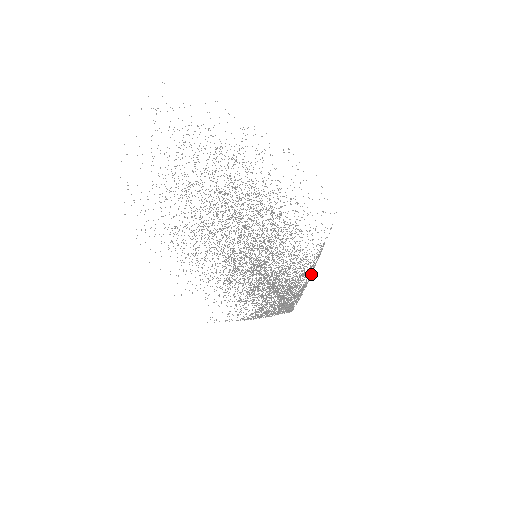
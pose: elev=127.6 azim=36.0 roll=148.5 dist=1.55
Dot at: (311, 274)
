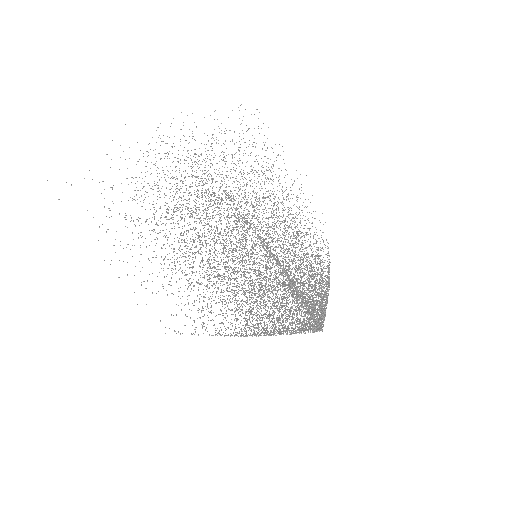
Dot at: (283, 267)
